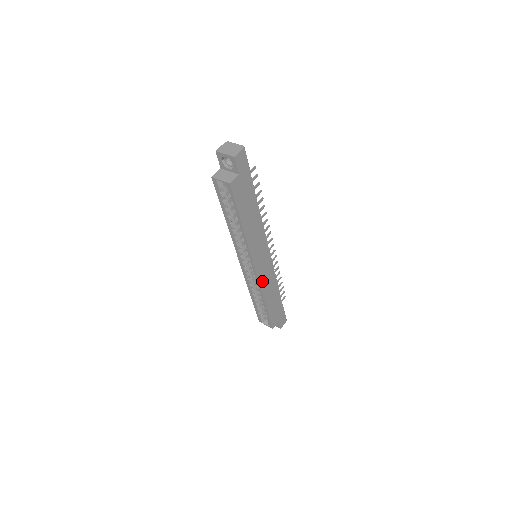
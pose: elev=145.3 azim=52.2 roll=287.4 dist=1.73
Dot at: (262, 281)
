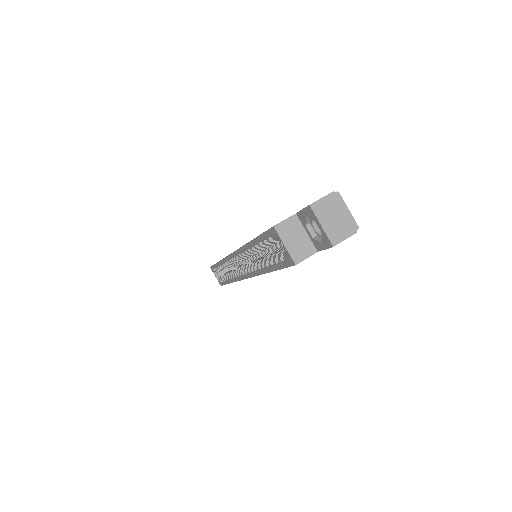
Dot at: occluded
